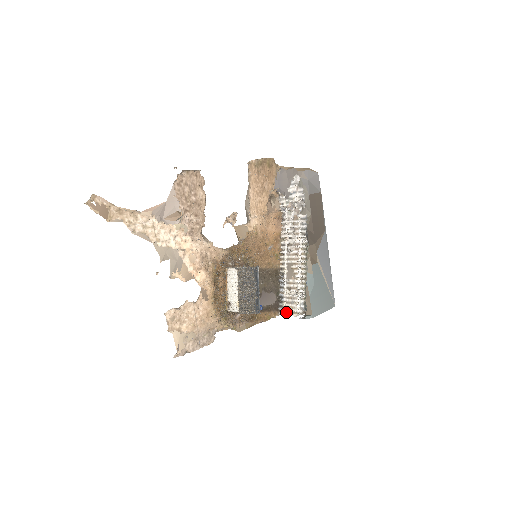
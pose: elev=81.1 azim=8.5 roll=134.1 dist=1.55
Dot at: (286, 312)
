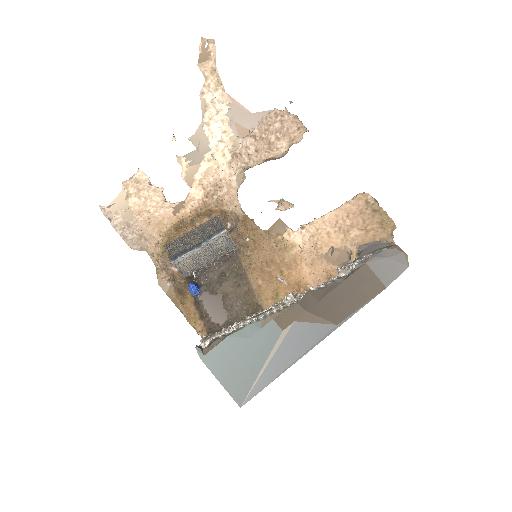
Dot at: (206, 338)
